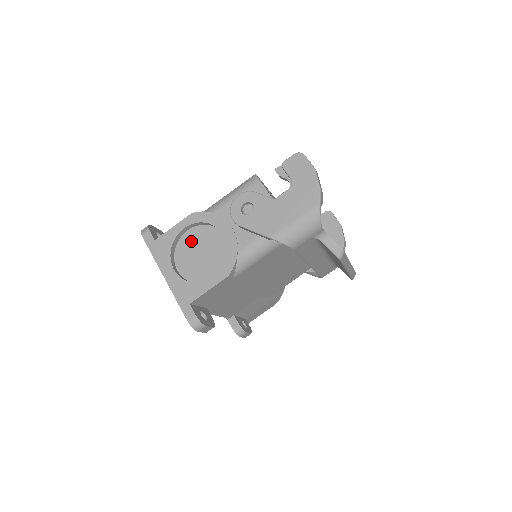
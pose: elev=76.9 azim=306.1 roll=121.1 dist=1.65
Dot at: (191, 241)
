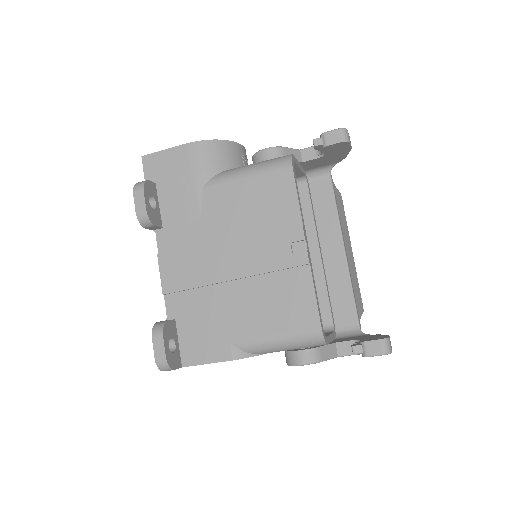
Dot at: occluded
